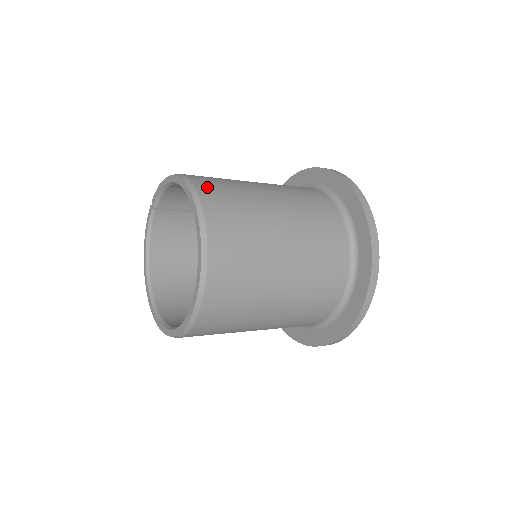
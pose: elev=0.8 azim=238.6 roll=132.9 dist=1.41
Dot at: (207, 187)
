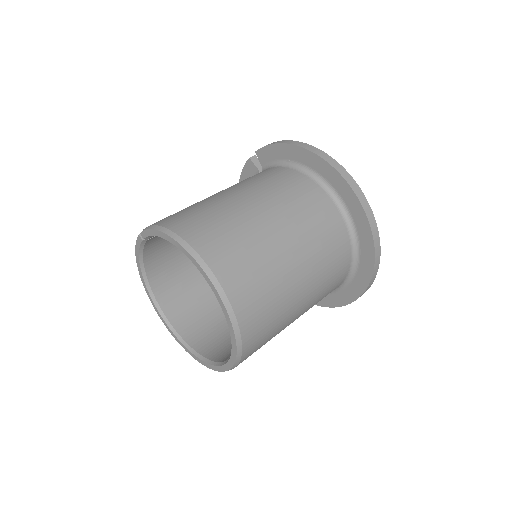
Dot at: (224, 264)
